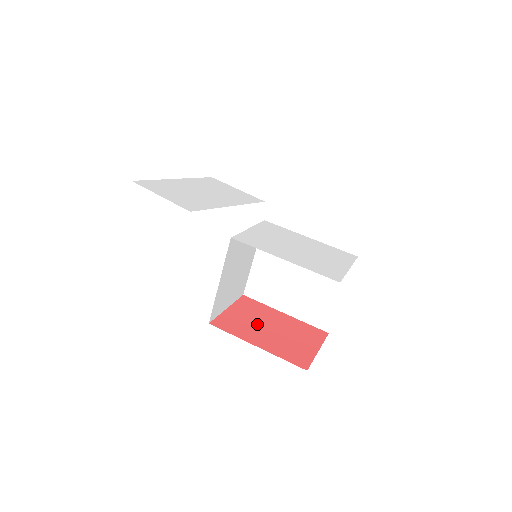
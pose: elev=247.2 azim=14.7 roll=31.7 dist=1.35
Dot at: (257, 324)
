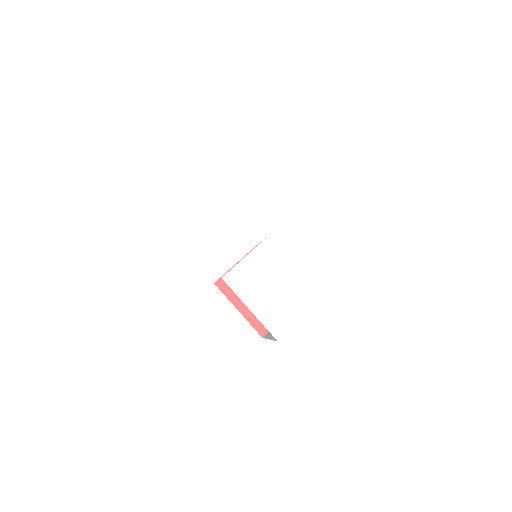
Dot at: occluded
